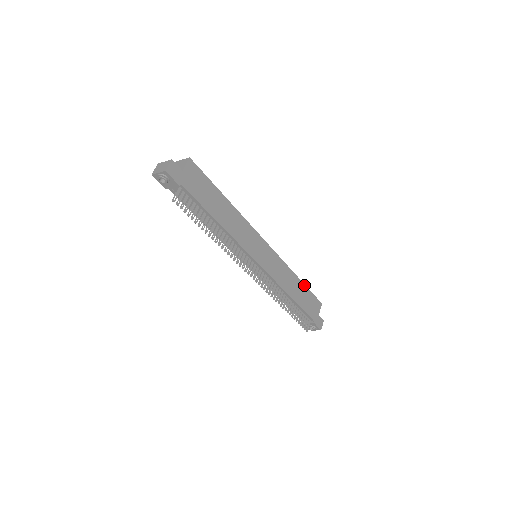
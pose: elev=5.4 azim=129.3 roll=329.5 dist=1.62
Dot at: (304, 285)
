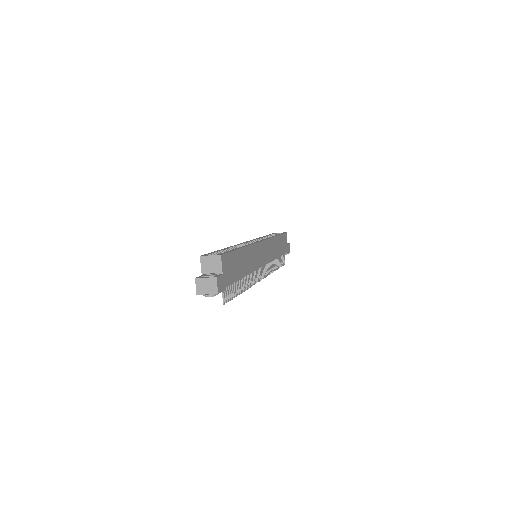
Dot at: (279, 236)
